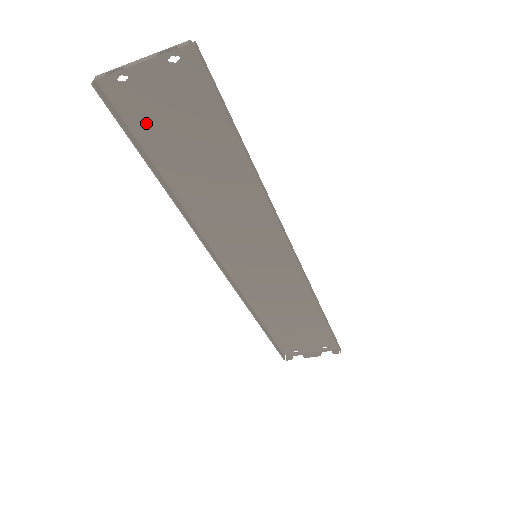
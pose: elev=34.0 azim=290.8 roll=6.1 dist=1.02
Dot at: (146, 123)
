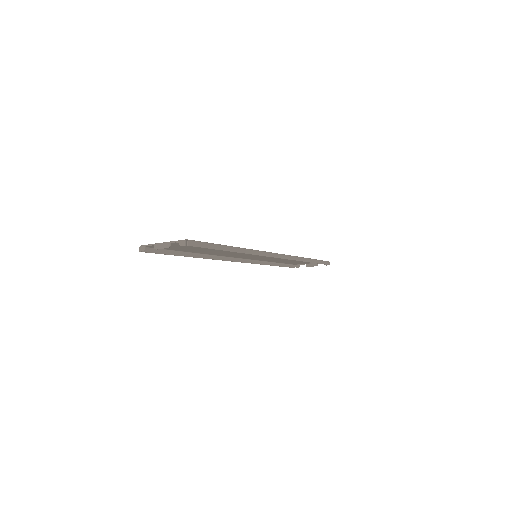
Dot at: (172, 248)
